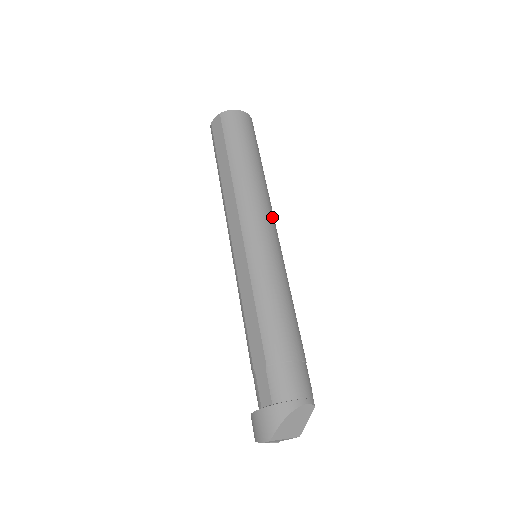
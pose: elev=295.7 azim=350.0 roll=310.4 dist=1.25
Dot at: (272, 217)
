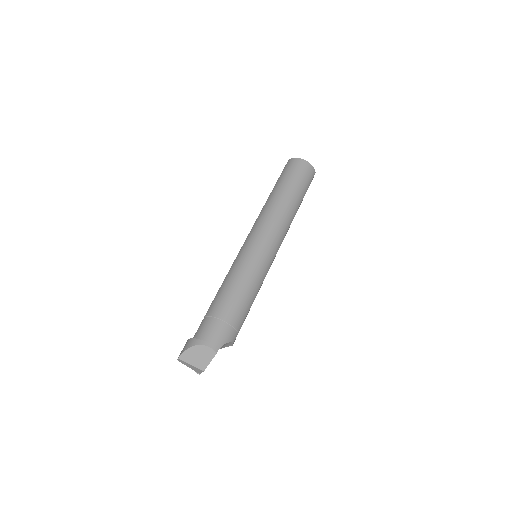
Dot at: (275, 231)
